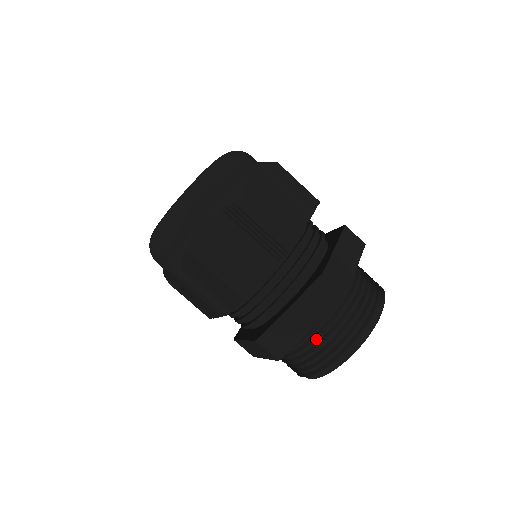
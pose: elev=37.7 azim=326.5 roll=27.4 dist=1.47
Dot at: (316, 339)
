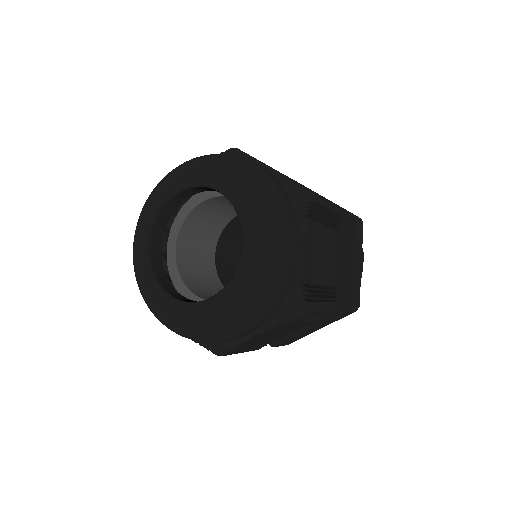
Dot at: occluded
